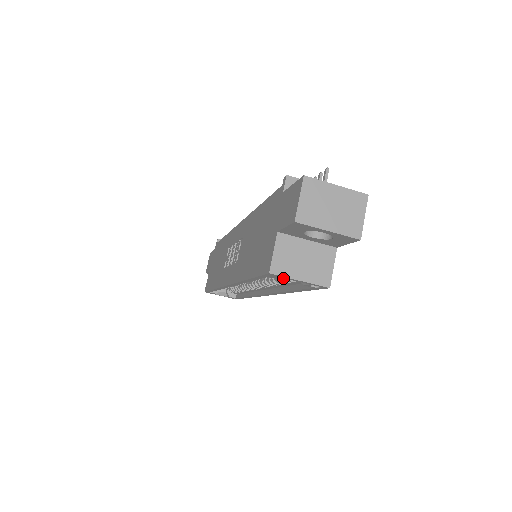
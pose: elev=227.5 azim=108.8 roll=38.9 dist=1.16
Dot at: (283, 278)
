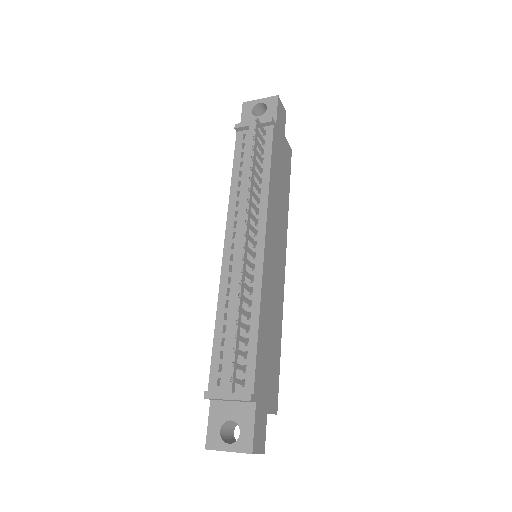
Dot at: occluded
